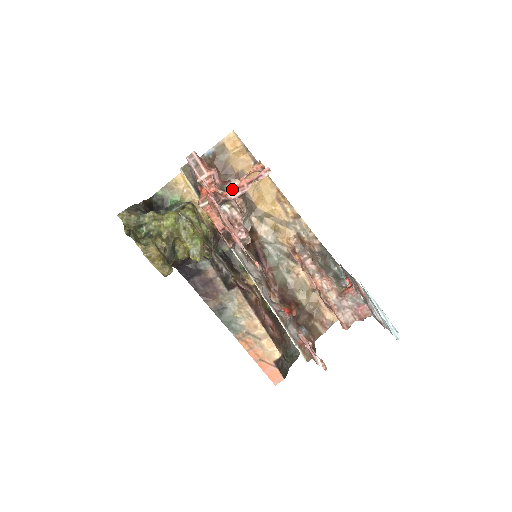
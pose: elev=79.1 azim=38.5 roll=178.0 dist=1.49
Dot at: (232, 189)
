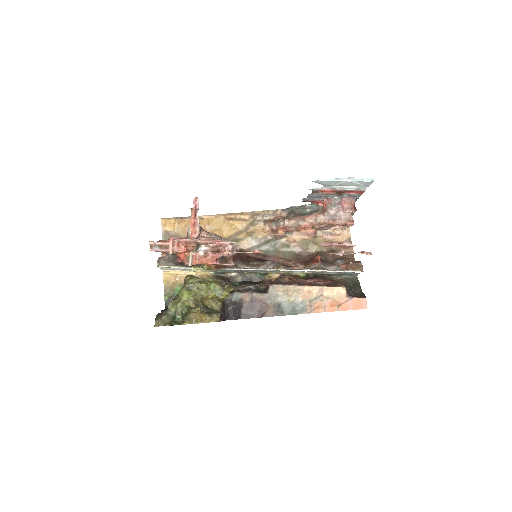
Dot at: (191, 232)
